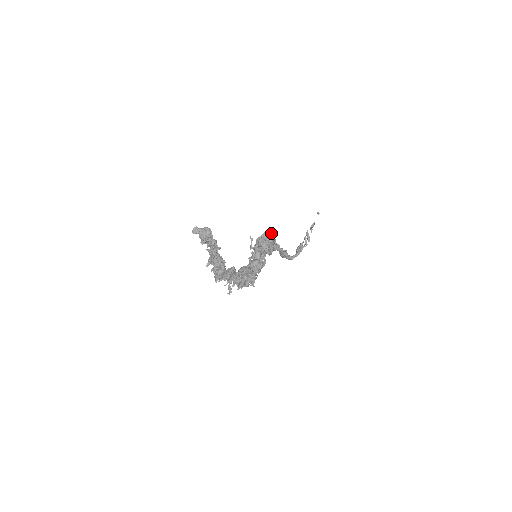
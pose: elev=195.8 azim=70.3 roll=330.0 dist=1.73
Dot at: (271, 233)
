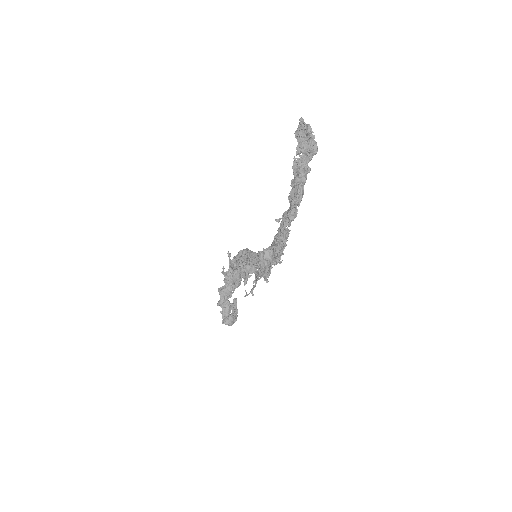
Dot at: occluded
